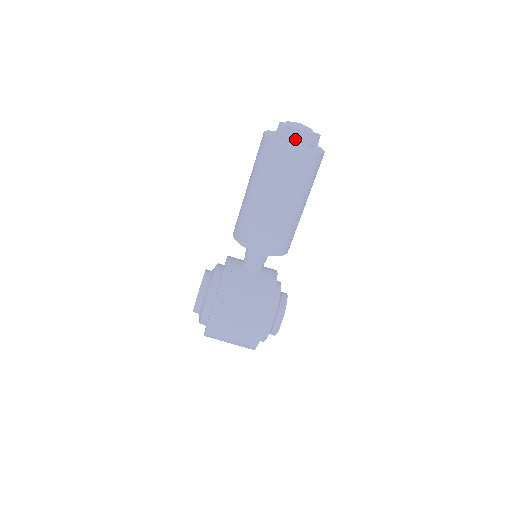
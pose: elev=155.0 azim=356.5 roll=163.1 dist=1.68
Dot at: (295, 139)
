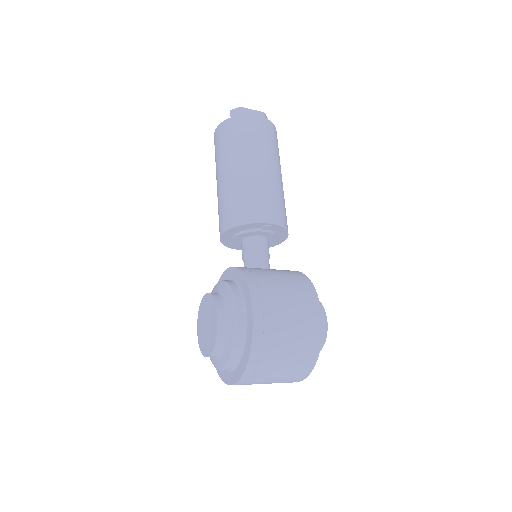
Dot at: occluded
